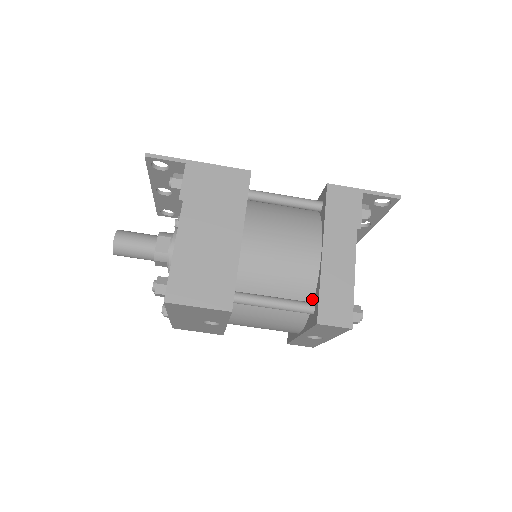
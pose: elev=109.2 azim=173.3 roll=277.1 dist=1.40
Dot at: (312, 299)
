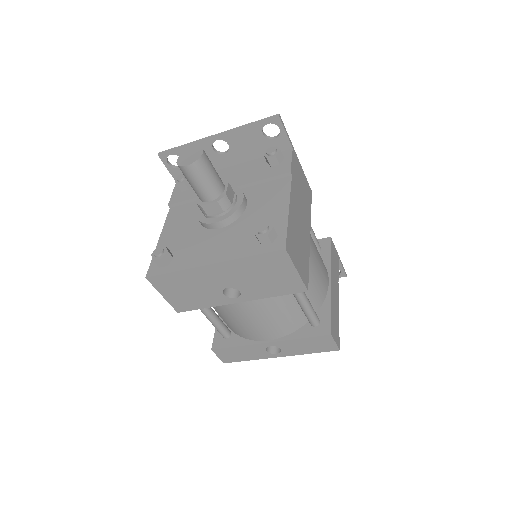
Dot at: occluded
